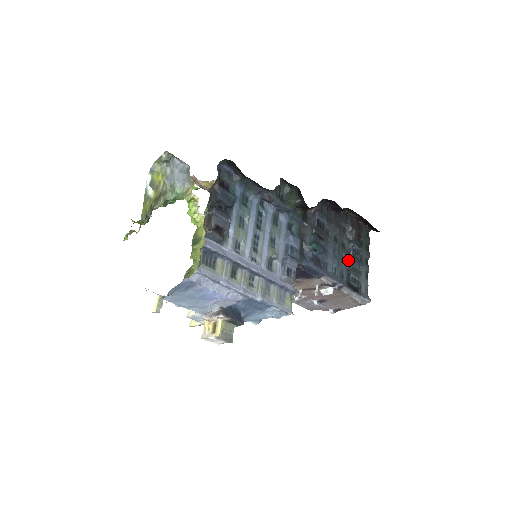
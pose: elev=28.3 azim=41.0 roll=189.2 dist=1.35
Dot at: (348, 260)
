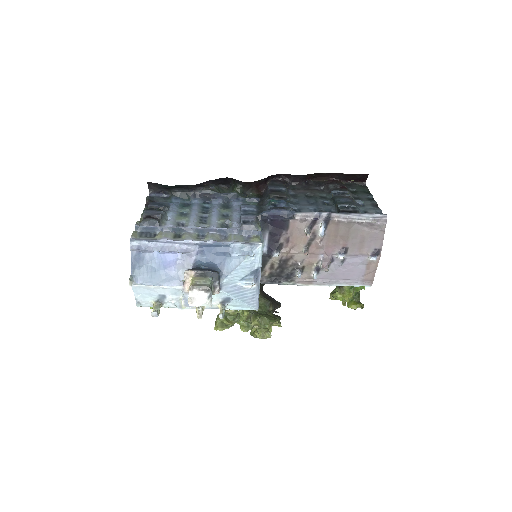
Dot at: (333, 202)
